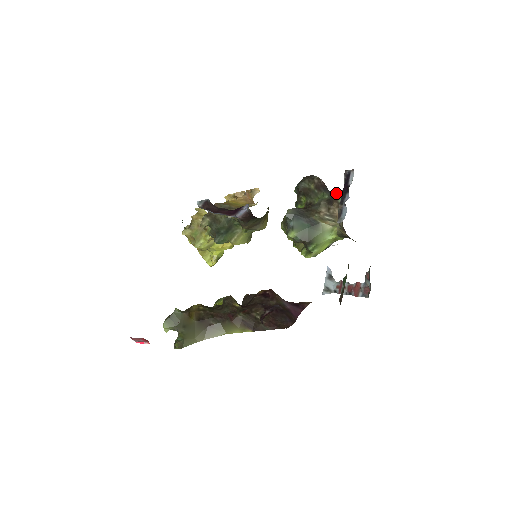
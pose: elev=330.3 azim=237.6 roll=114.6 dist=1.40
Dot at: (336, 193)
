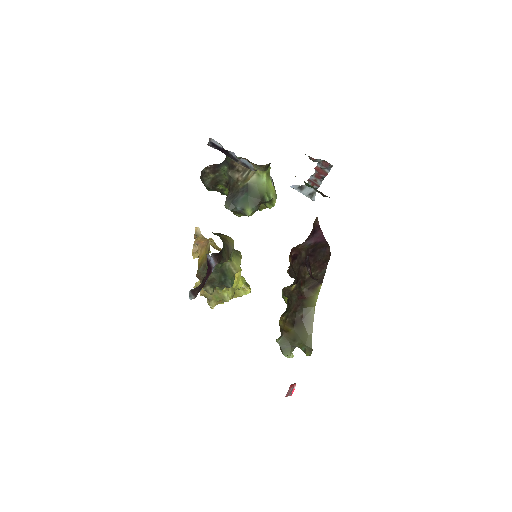
Dot at: (225, 159)
